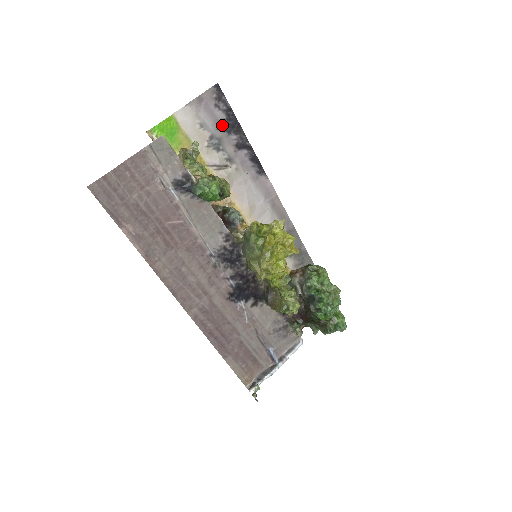
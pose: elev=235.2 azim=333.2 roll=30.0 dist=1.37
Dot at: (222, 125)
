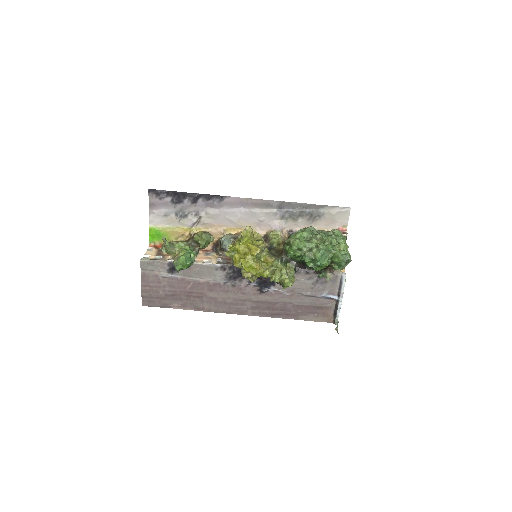
Dot at: (174, 203)
